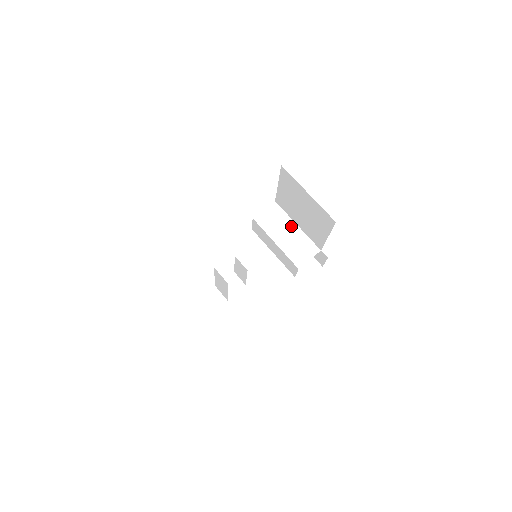
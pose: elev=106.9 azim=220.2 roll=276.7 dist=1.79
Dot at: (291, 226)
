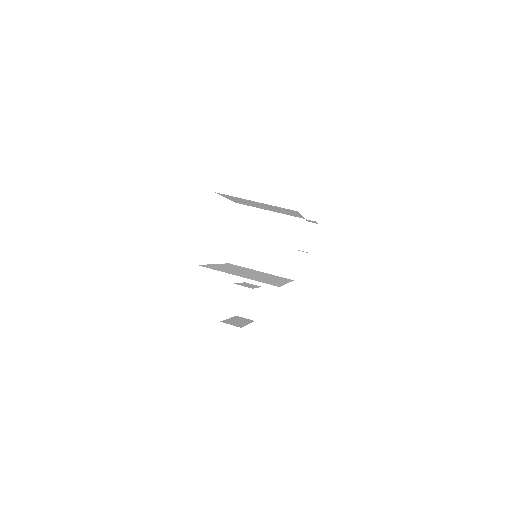
Dot at: (265, 216)
